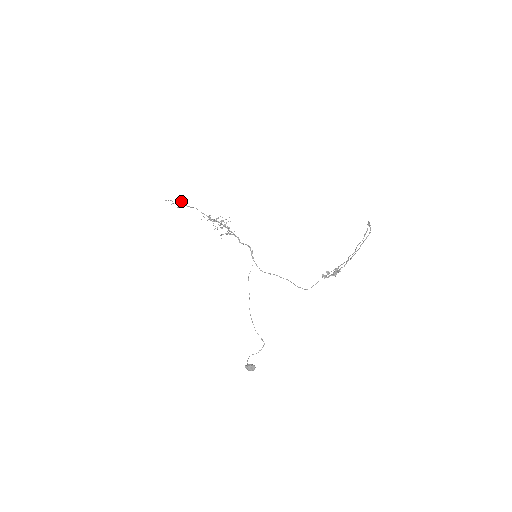
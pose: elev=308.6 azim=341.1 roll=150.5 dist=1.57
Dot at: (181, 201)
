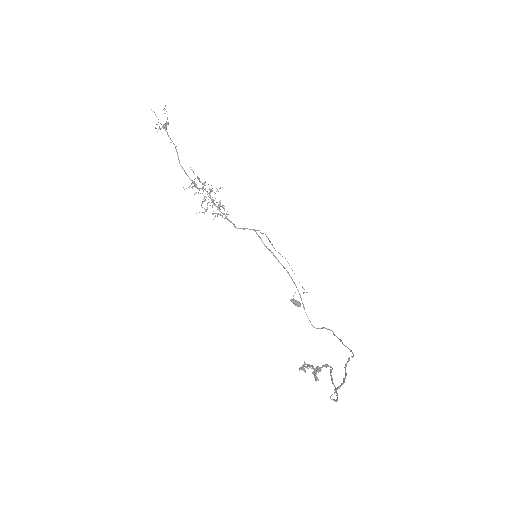
Dot at: (163, 127)
